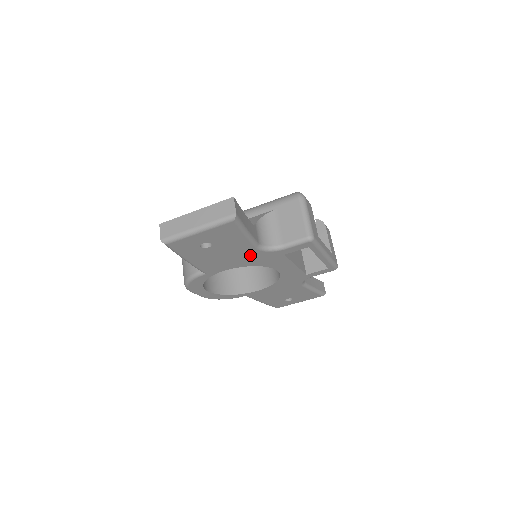
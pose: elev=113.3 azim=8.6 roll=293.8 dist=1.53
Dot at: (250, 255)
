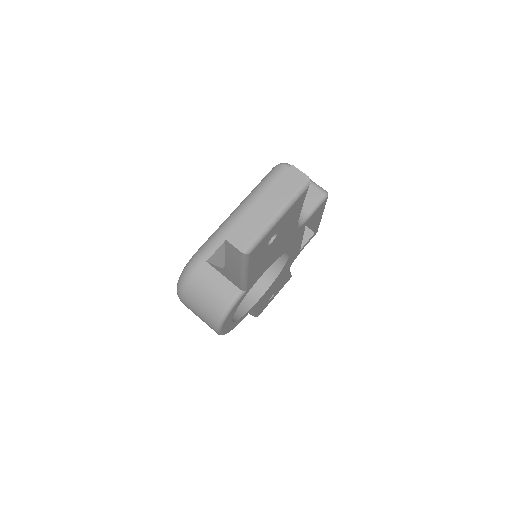
Dot at: (287, 239)
